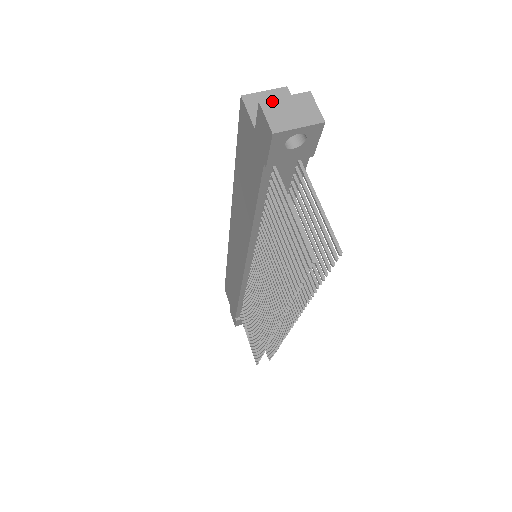
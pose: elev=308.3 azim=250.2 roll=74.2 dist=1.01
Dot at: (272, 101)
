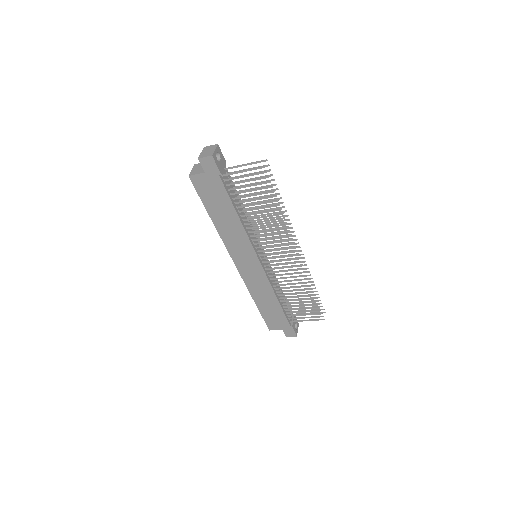
Dot at: (200, 156)
